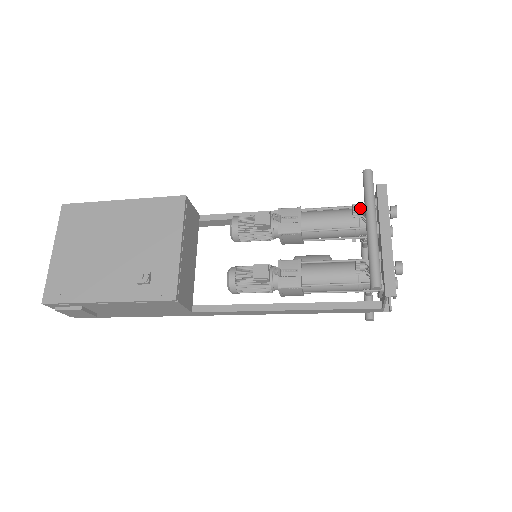
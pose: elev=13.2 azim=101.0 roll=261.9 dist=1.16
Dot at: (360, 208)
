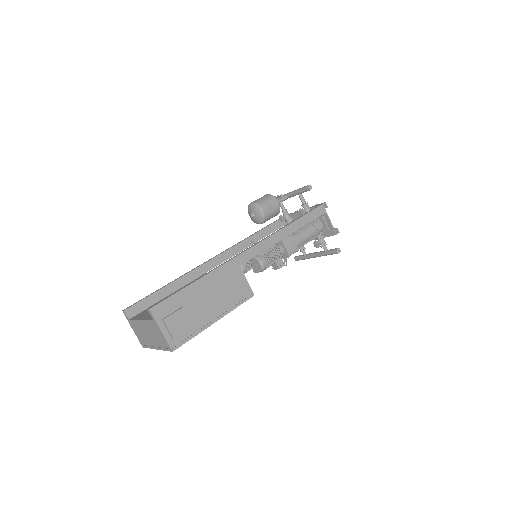
Dot at: occluded
